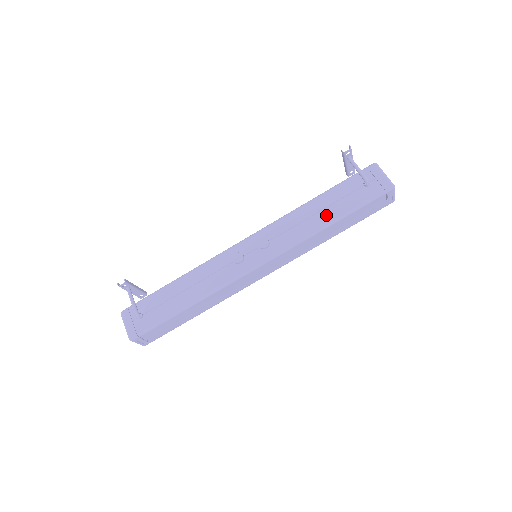
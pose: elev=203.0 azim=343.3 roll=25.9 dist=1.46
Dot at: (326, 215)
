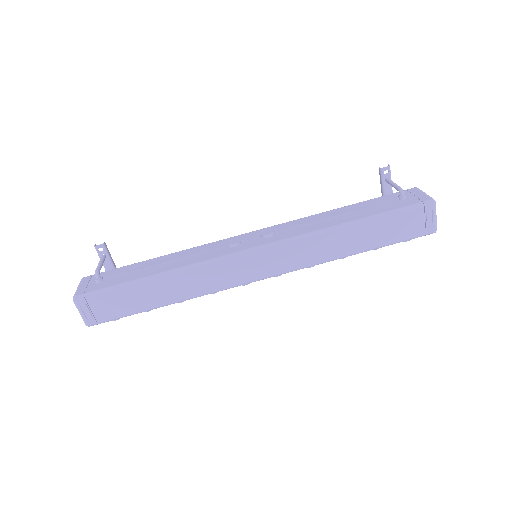
Dot at: (347, 217)
